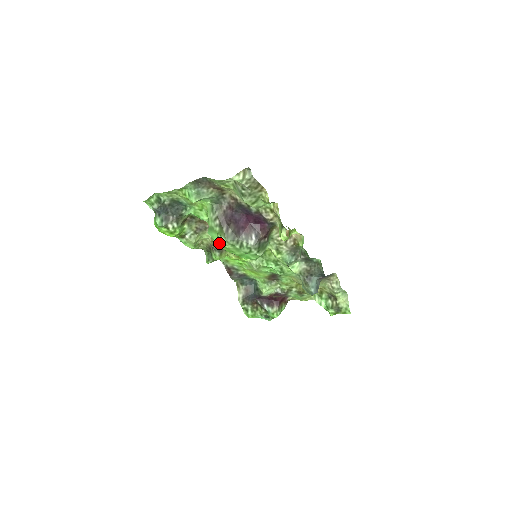
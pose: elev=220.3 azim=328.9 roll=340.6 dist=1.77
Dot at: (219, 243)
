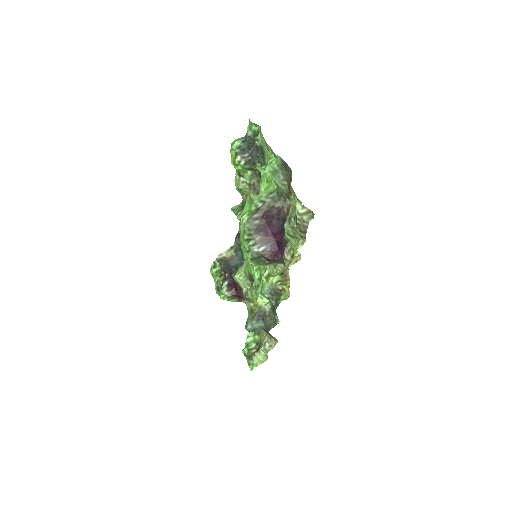
Dot at: (242, 216)
